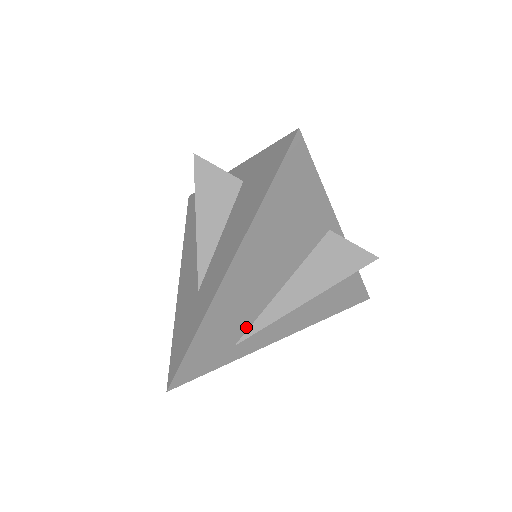
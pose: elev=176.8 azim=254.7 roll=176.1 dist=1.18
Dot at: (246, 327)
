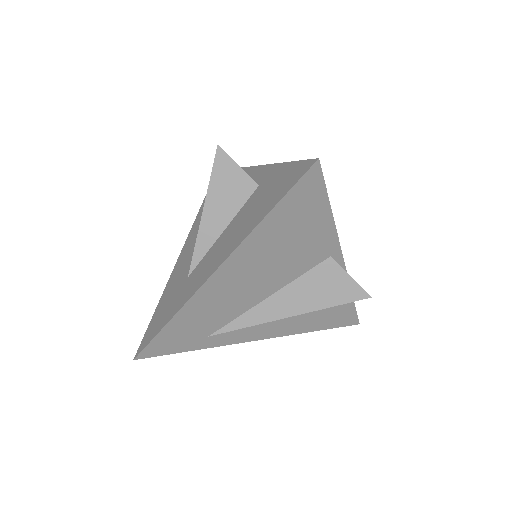
Dot at: (224, 323)
